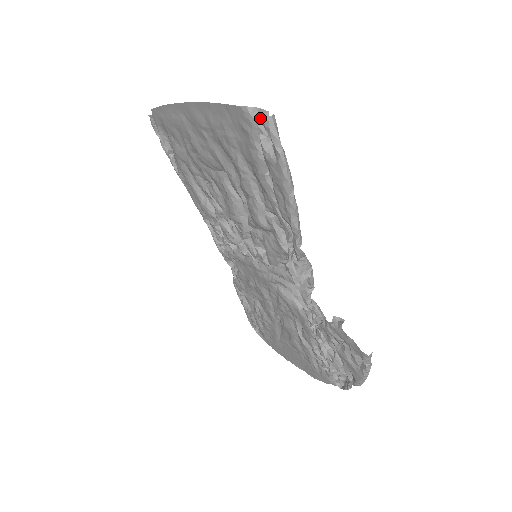
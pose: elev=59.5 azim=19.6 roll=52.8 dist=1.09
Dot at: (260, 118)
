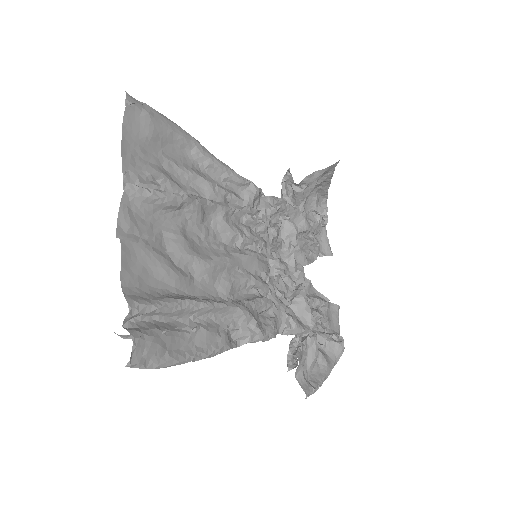
Dot at: (133, 334)
